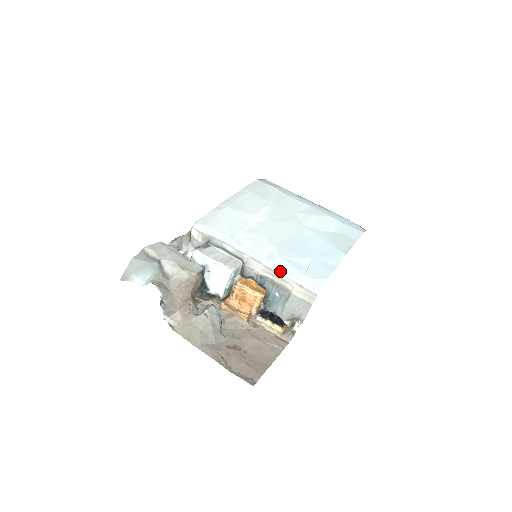
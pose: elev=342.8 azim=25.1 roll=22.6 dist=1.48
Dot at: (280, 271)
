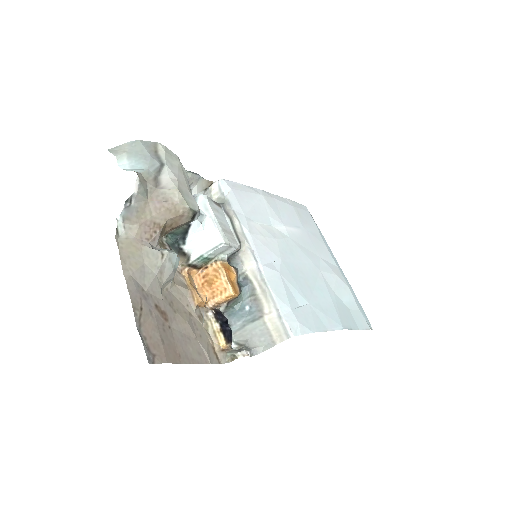
Dot at: (270, 285)
